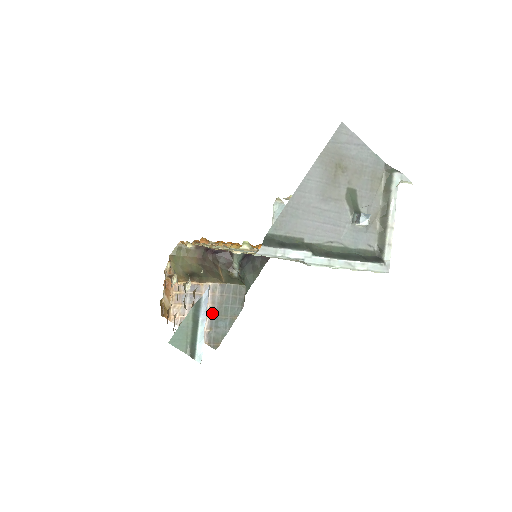
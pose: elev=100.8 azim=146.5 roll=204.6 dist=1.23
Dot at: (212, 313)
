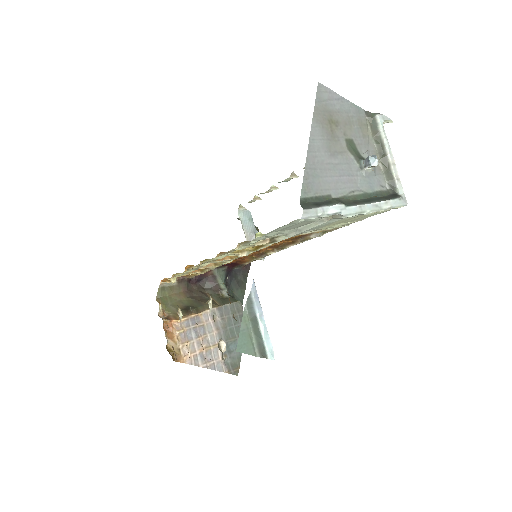
Dot at: occluded
